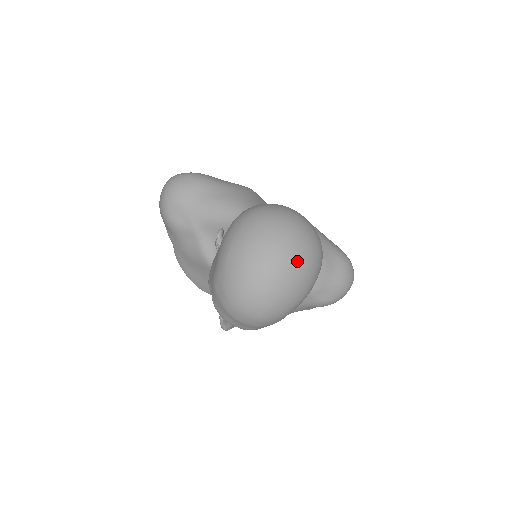
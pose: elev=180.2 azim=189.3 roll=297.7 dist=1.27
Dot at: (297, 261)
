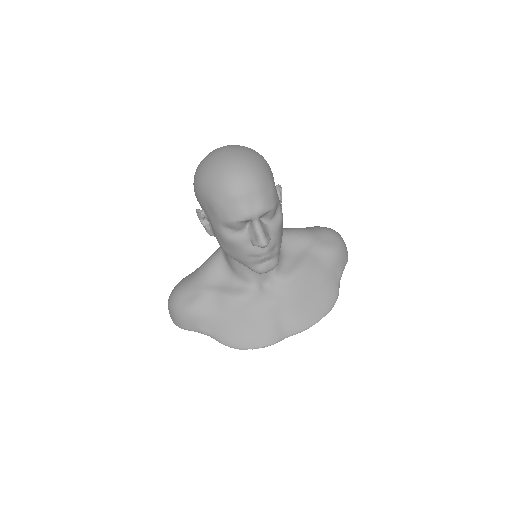
Dot at: (234, 146)
